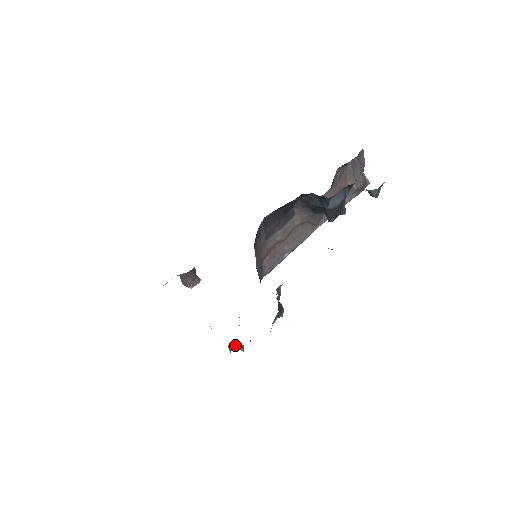
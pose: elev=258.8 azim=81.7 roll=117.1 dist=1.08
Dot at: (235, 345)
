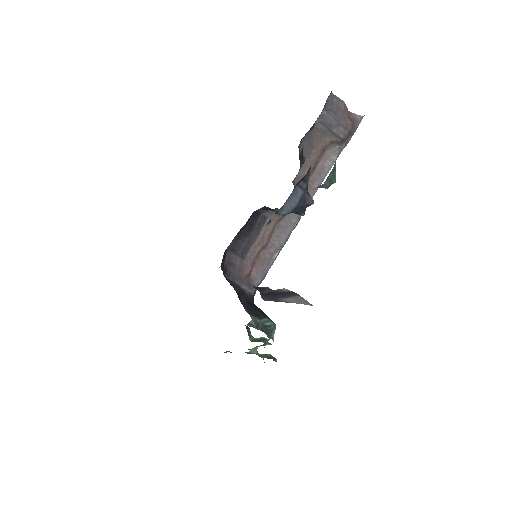
Dot at: (257, 346)
